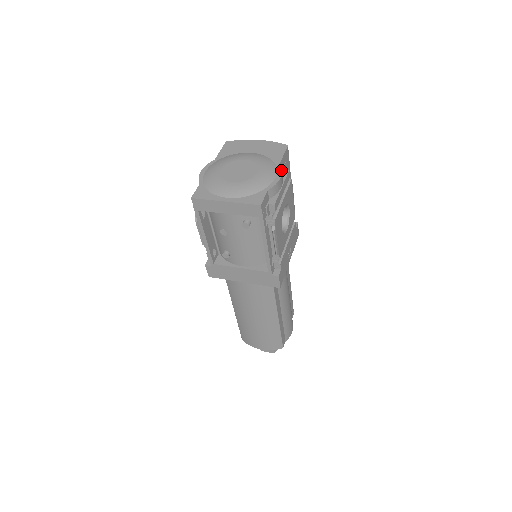
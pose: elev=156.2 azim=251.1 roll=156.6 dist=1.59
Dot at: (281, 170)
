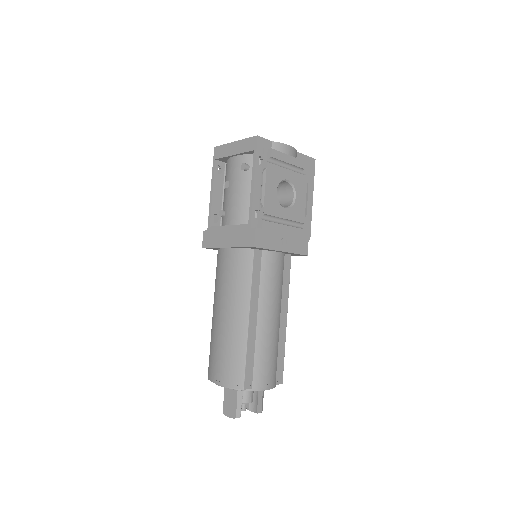
Dot at: (294, 148)
